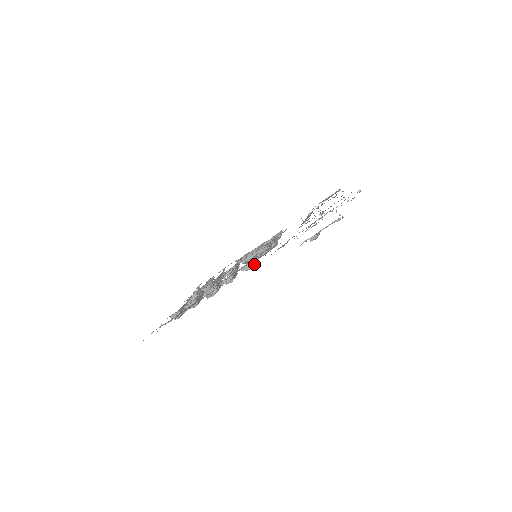
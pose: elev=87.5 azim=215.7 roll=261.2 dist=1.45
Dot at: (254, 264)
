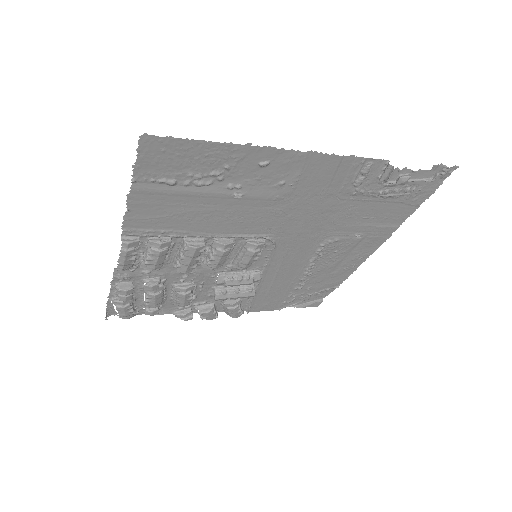
Dot at: (260, 250)
